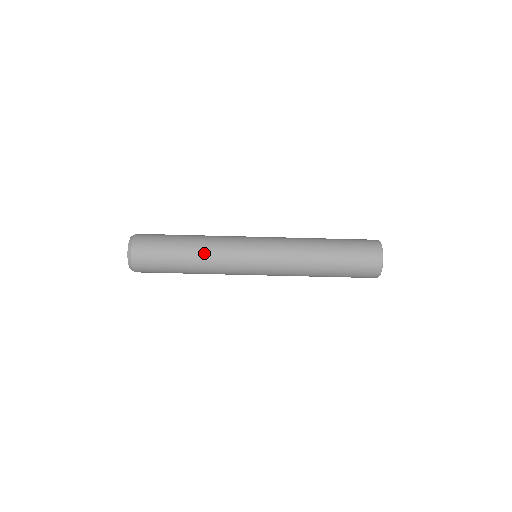
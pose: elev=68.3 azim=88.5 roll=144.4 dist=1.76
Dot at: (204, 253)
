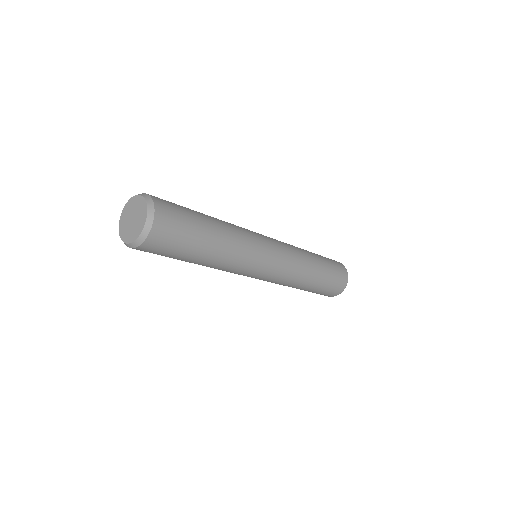
Dot at: (215, 266)
